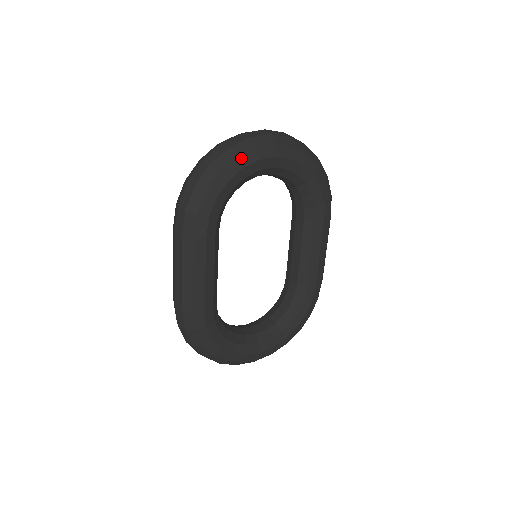
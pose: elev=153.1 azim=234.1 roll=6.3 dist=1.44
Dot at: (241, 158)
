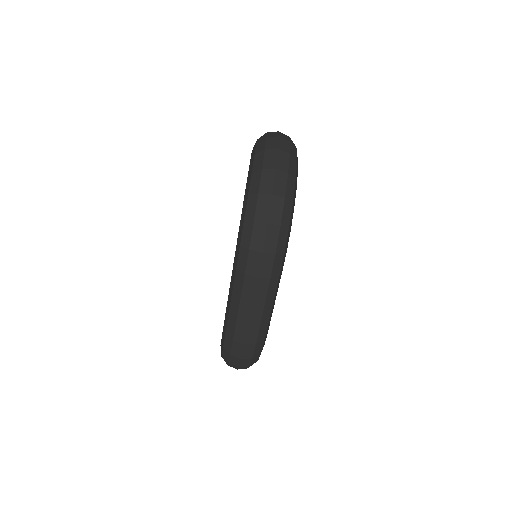
Dot at: (296, 179)
